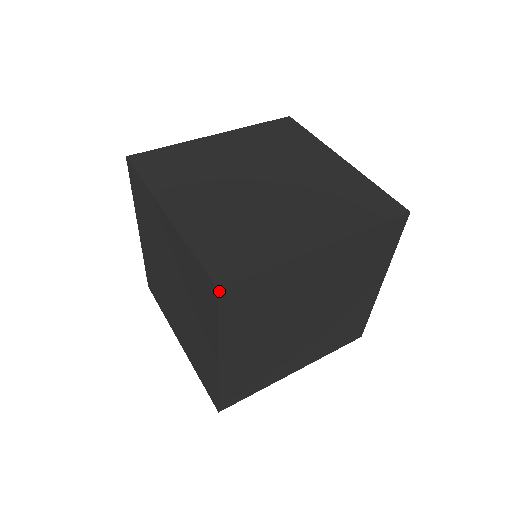
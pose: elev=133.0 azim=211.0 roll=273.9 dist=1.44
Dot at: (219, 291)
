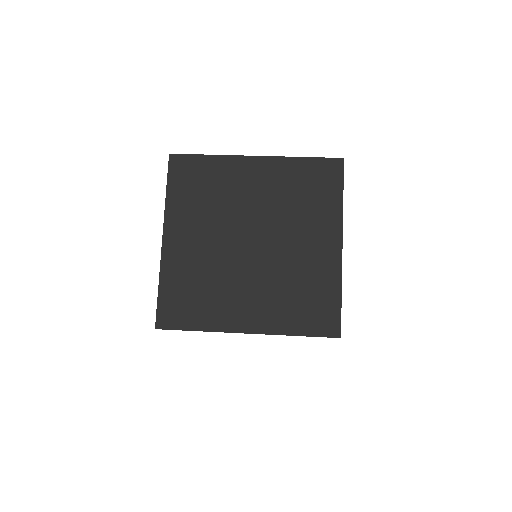
Dot at: (340, 337)
